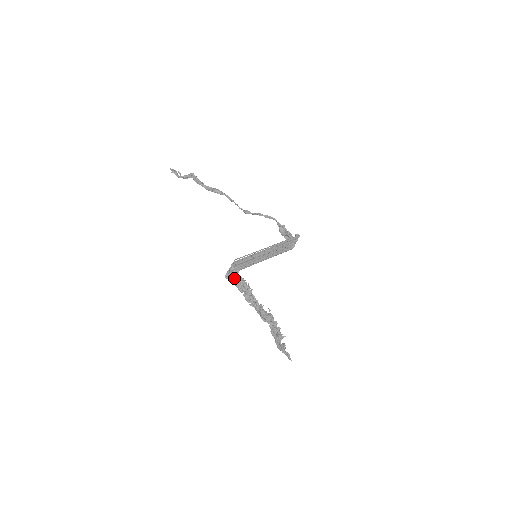
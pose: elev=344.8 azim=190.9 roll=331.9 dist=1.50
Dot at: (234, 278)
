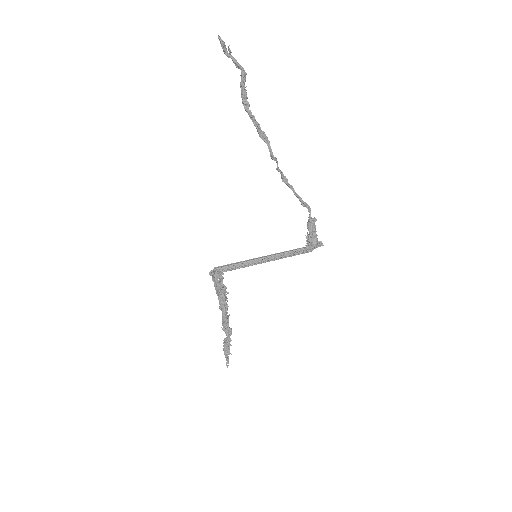
Dot at: (215, 284)
